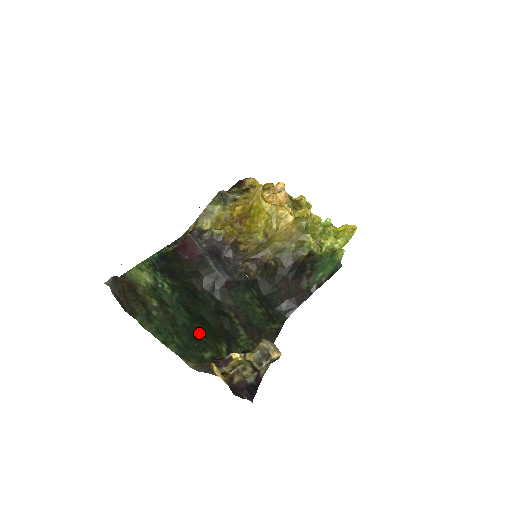
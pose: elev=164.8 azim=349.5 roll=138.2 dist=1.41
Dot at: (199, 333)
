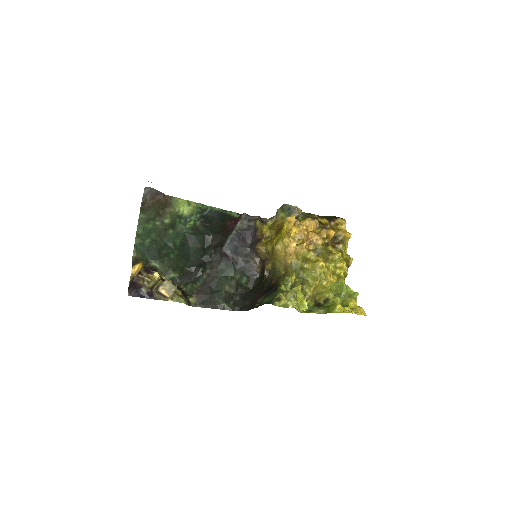
Dot at: (168, 254)
